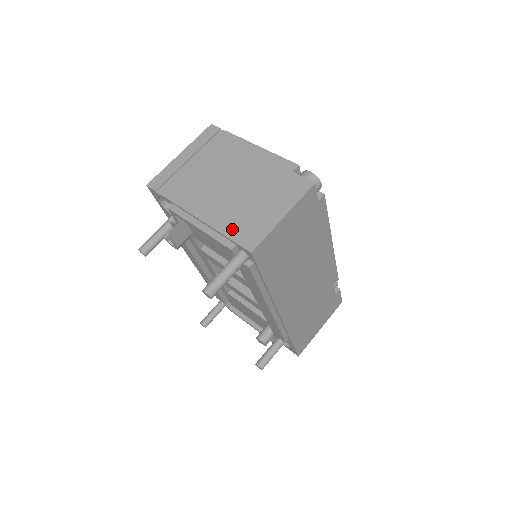
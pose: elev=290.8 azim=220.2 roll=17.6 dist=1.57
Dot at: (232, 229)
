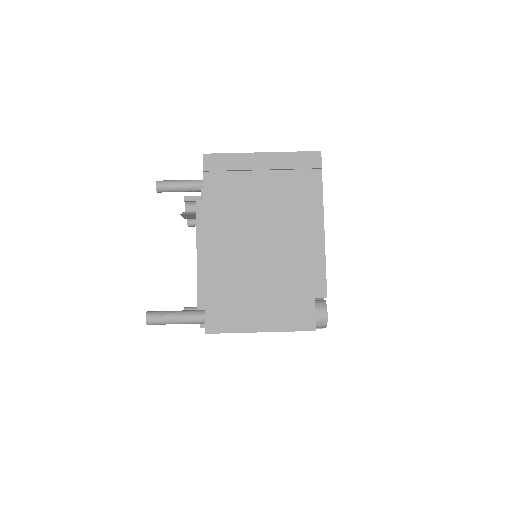
Dot at: (216, 294)
